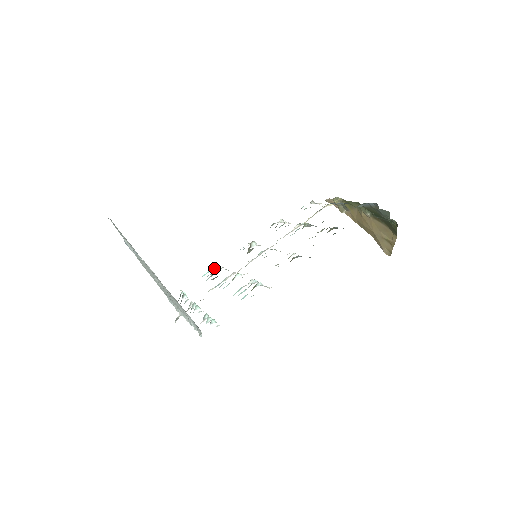
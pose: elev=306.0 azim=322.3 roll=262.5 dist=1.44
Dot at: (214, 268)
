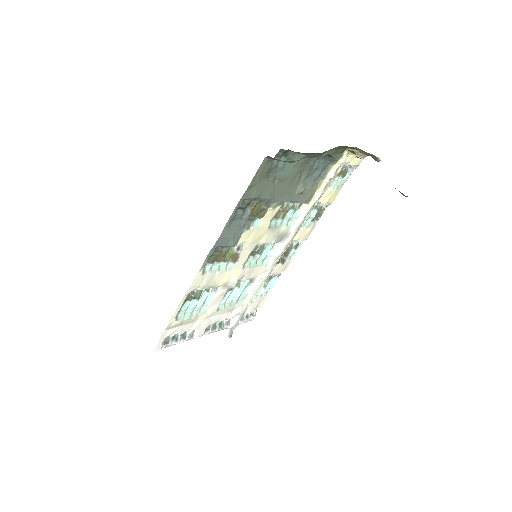
Dot at: occluded
